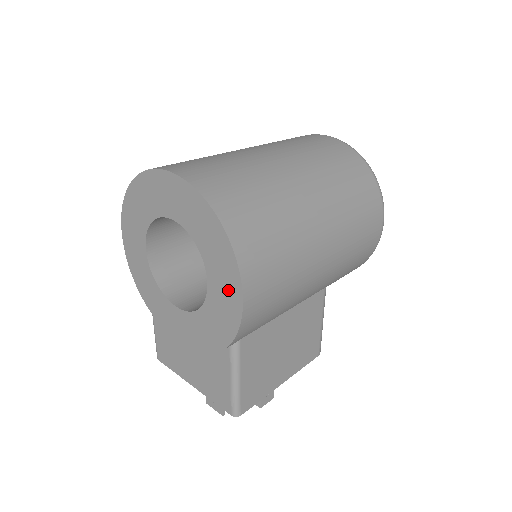
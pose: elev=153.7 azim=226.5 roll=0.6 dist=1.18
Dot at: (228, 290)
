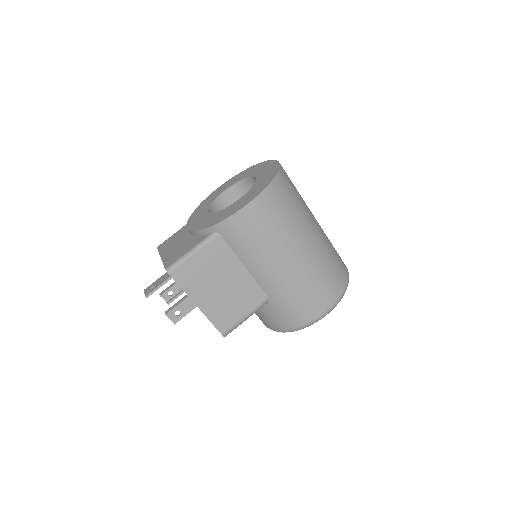
Dot at: (246, 200)
